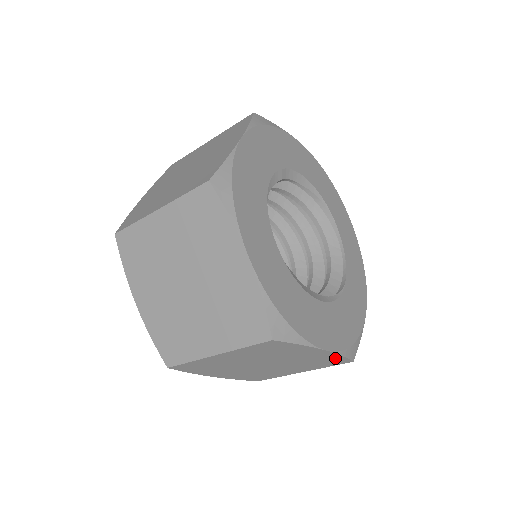
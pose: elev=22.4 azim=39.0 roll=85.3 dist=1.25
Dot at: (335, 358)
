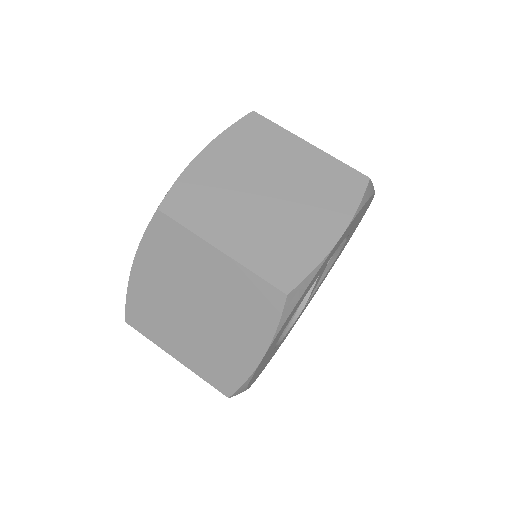
Dot at: (237, 376)
